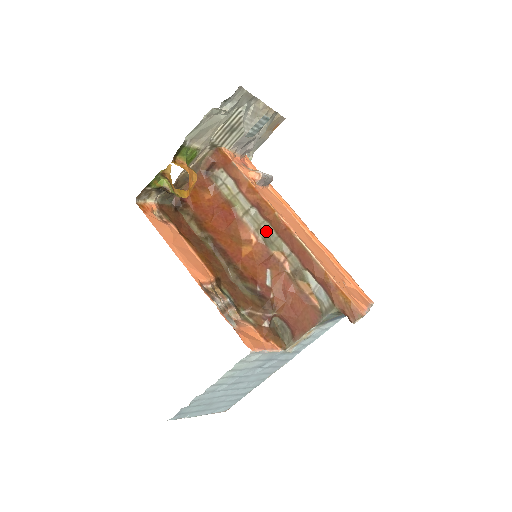
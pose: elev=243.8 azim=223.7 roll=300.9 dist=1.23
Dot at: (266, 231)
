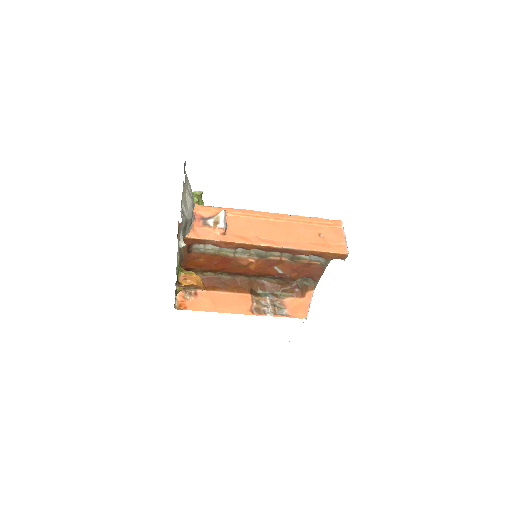
Dot at: (256, 253)
